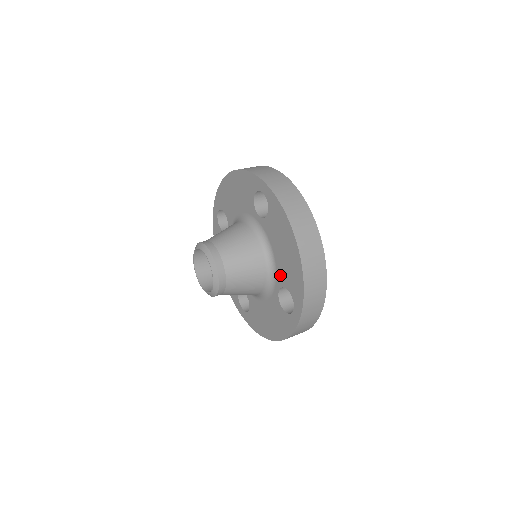
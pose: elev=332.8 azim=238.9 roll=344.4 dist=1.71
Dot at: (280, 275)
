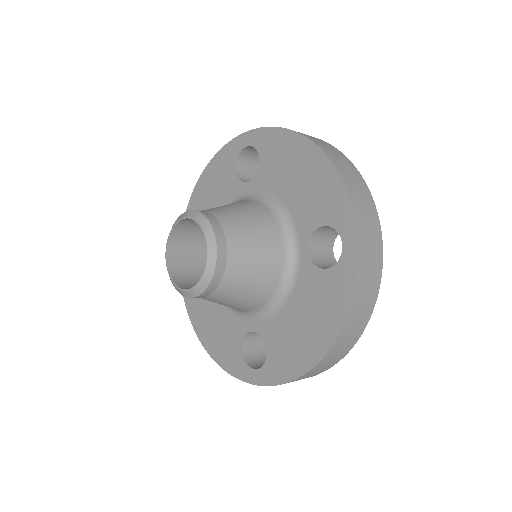
Dot at: (302, 220)
